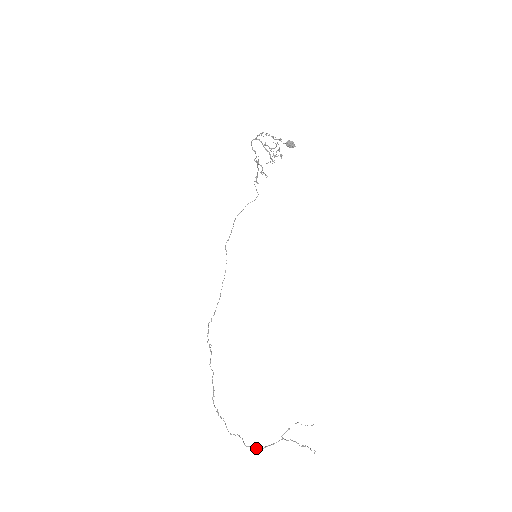
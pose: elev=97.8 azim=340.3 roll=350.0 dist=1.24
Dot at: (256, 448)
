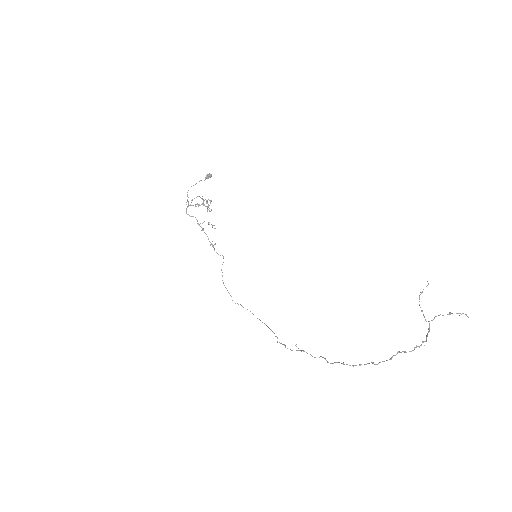
Dot at: occluded
